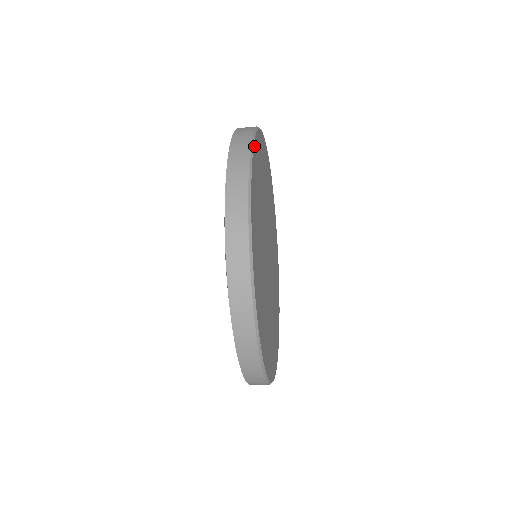
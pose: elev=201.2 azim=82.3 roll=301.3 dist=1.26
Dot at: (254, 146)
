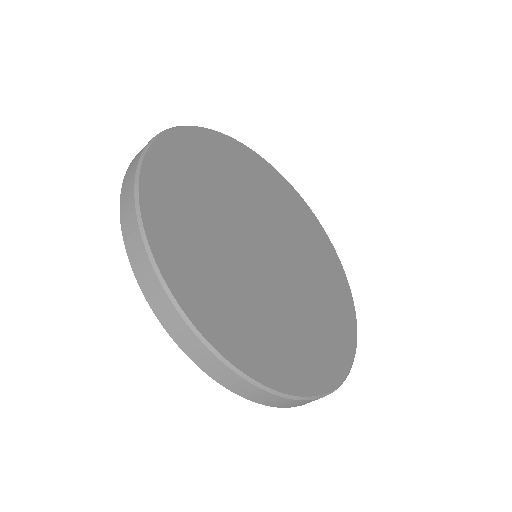
Dot at: (234, 141)
